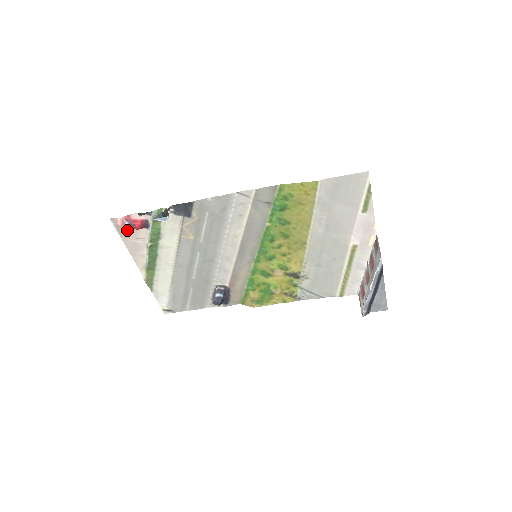
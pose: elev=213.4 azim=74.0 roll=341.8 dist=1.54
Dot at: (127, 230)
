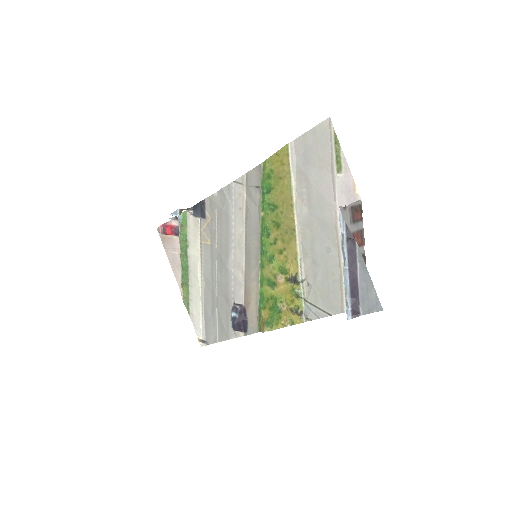
Dot at: (168, 240)
